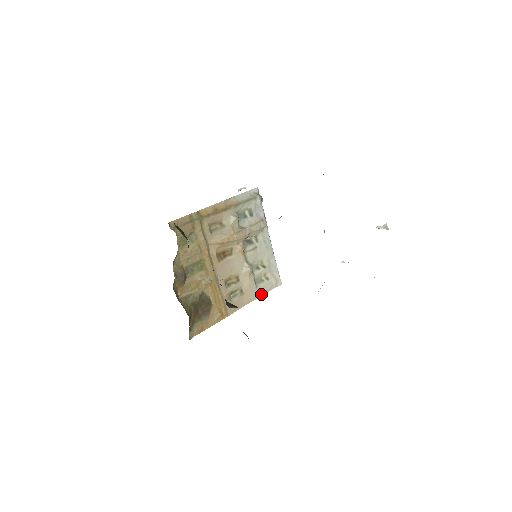
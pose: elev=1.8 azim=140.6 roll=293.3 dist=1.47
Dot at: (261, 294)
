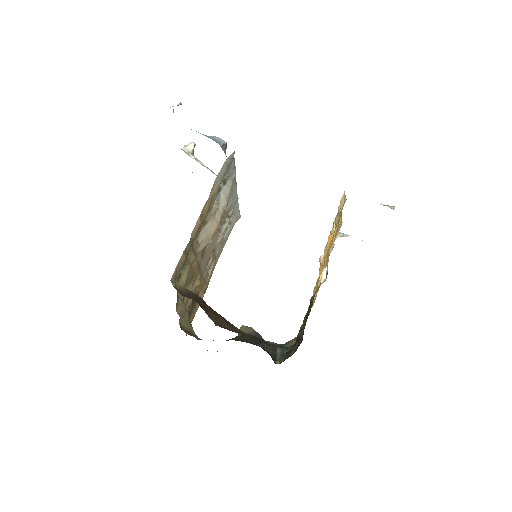
Dot at: (226, 241)
